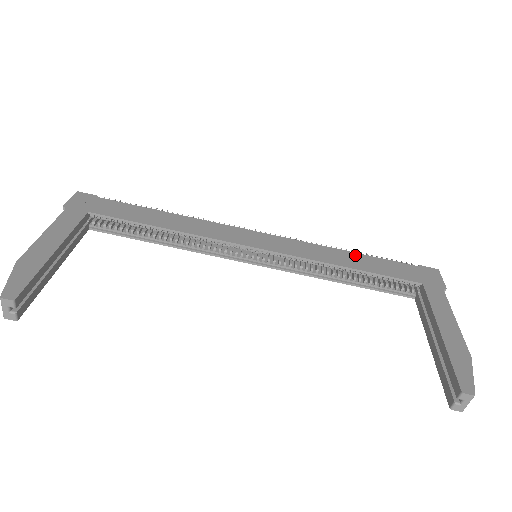
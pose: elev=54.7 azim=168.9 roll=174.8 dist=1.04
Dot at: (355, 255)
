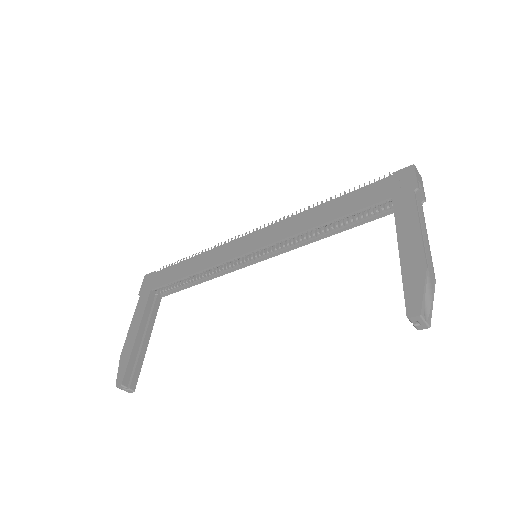
Dot at: (329, 204)
